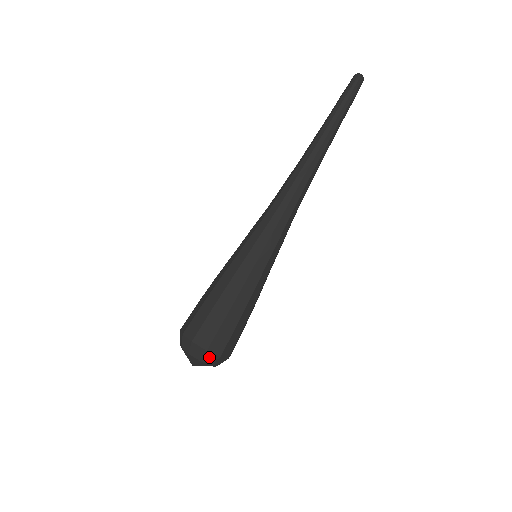
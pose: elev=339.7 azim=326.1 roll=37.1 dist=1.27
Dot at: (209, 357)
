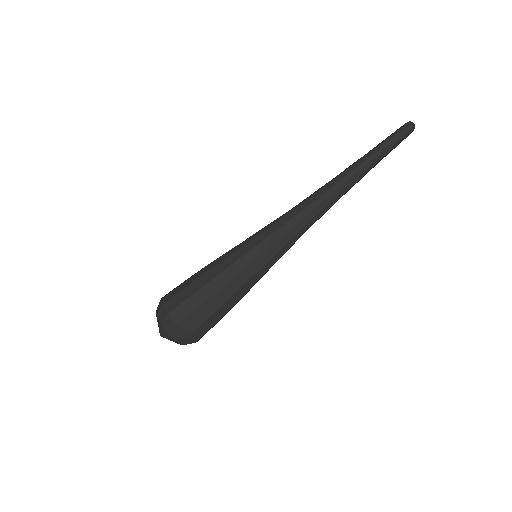
Dot at: (186, 340)
